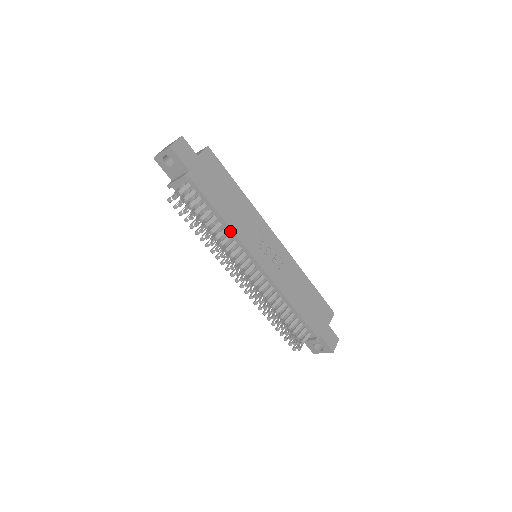
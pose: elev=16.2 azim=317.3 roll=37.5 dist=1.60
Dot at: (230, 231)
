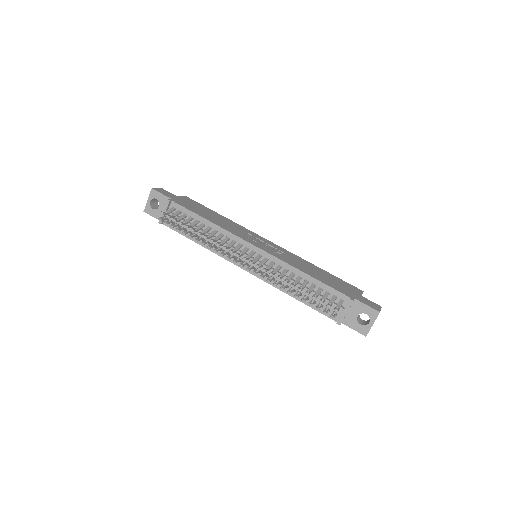
Dot at: (220, 230)
